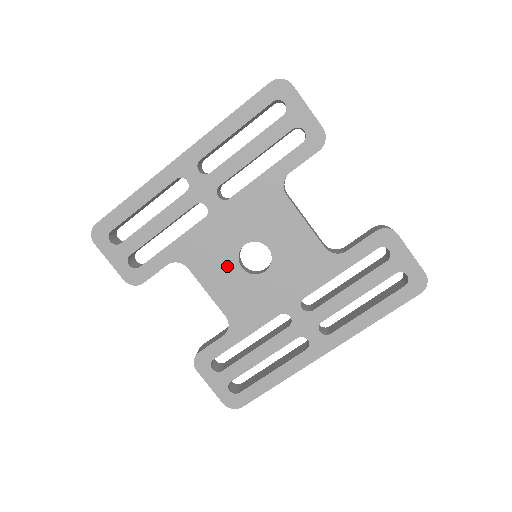
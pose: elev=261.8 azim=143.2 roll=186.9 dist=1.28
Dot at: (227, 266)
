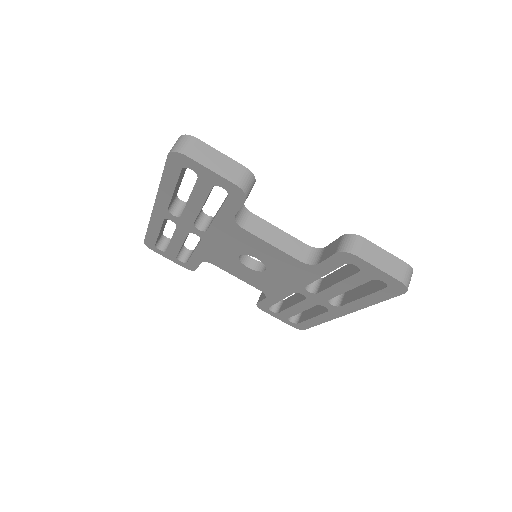
Dot at: (238, 266)
